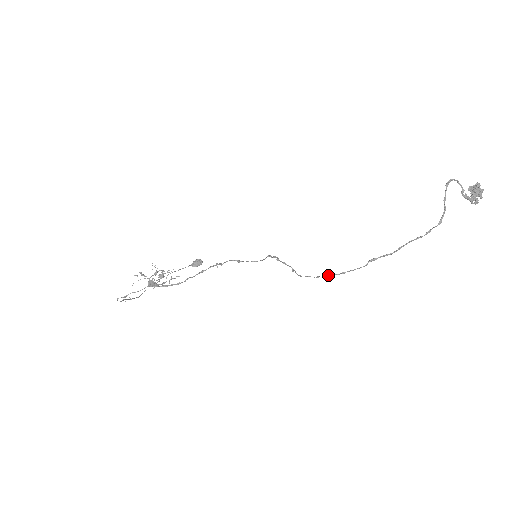
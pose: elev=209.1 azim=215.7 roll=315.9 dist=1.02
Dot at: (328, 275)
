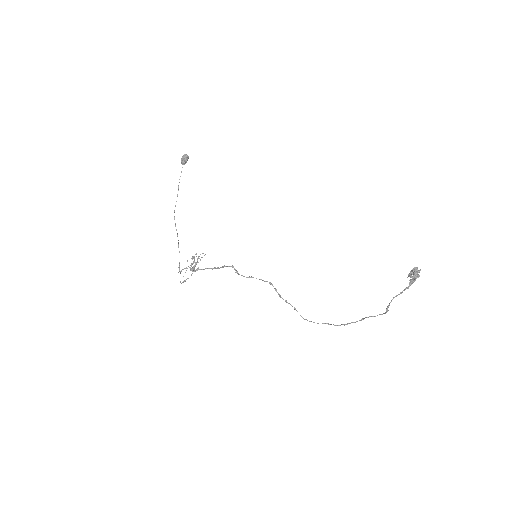
Dot at: occluded
